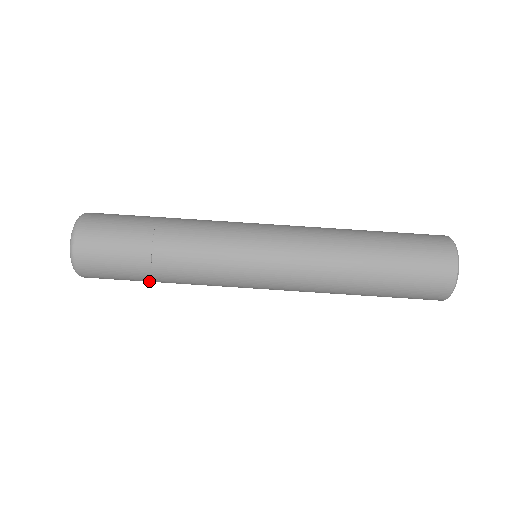
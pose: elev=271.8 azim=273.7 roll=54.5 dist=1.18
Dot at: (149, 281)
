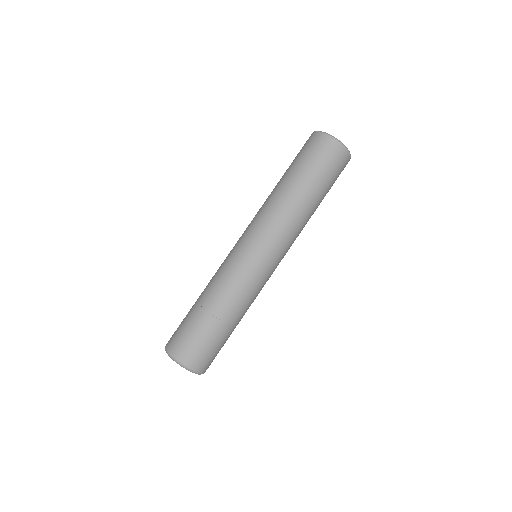
Dot at: occluded
